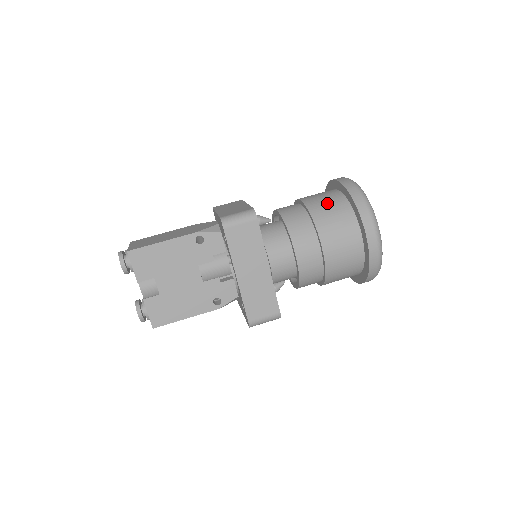
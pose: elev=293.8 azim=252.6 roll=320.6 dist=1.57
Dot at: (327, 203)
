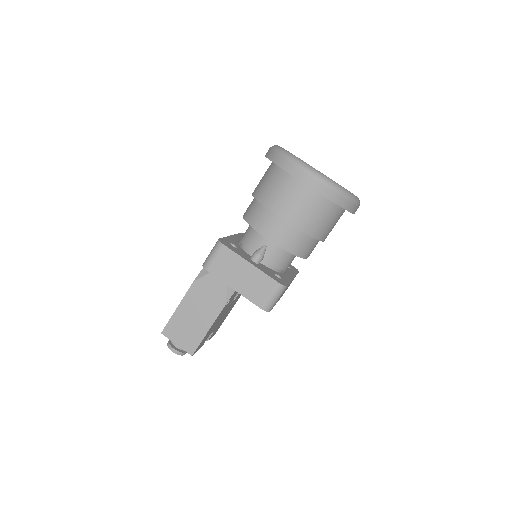
Dot at: (313, 214)
